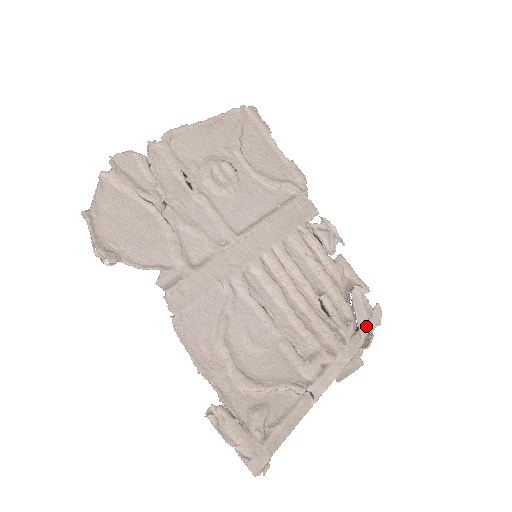
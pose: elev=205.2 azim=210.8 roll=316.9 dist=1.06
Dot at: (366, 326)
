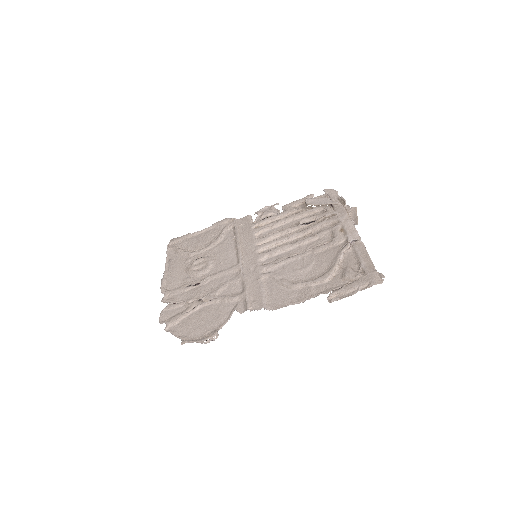
Dot at: (333, 200)
